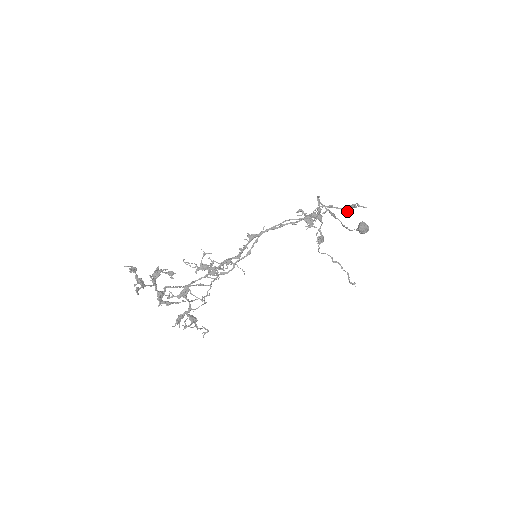
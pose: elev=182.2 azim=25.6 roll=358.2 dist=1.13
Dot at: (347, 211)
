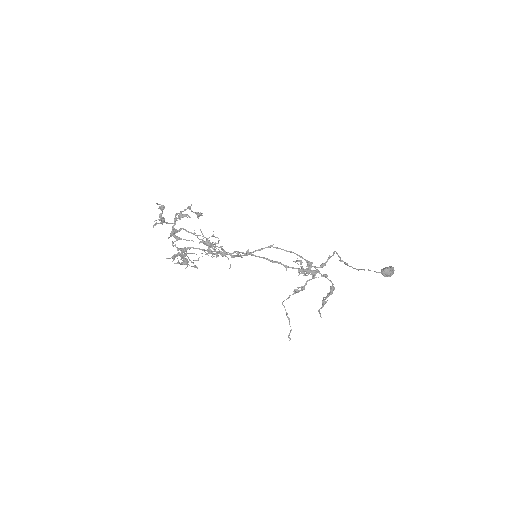
Dot at: occluded
